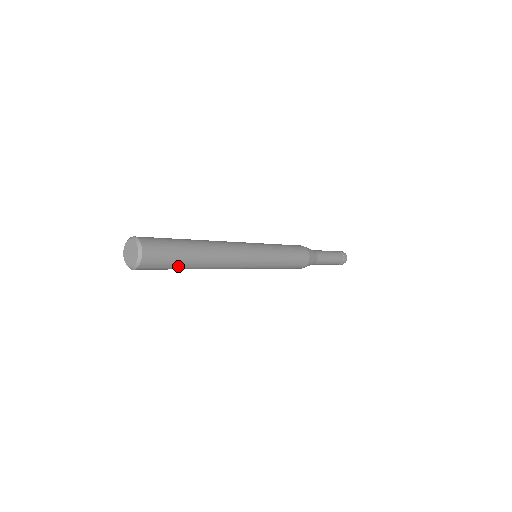
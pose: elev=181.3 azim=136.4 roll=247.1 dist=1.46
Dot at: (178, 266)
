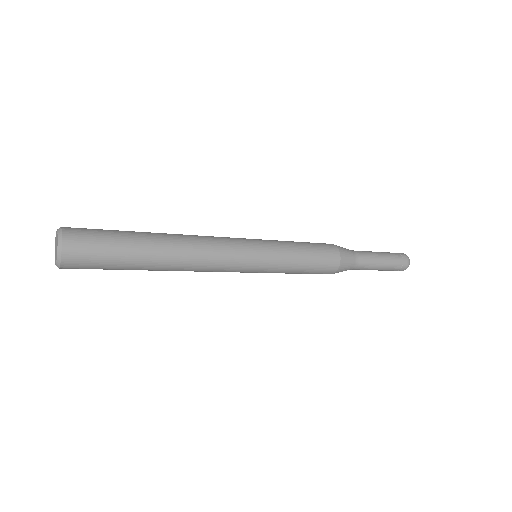
Dot at: (126, 247)
